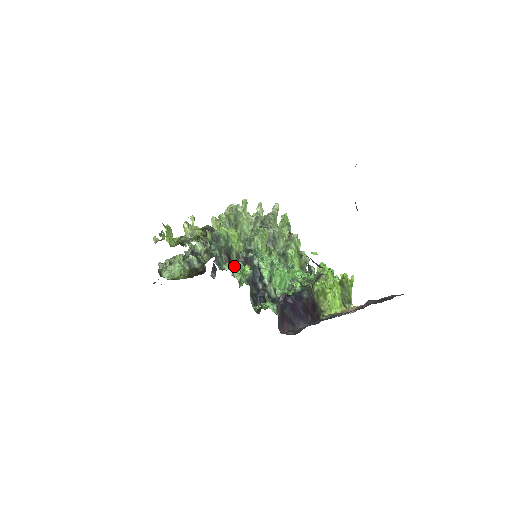
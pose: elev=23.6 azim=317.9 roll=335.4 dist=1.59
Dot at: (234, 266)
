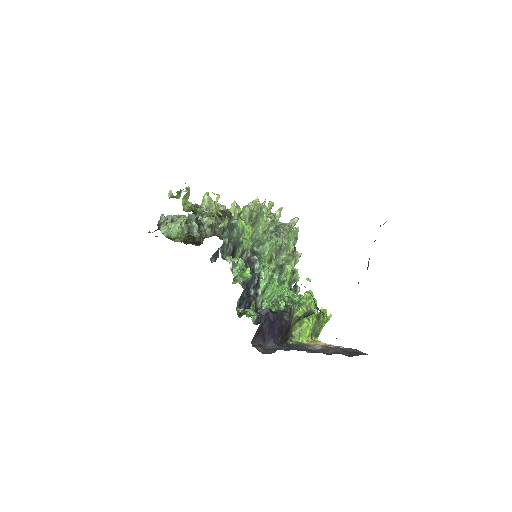
Dot at: (236, 261)
